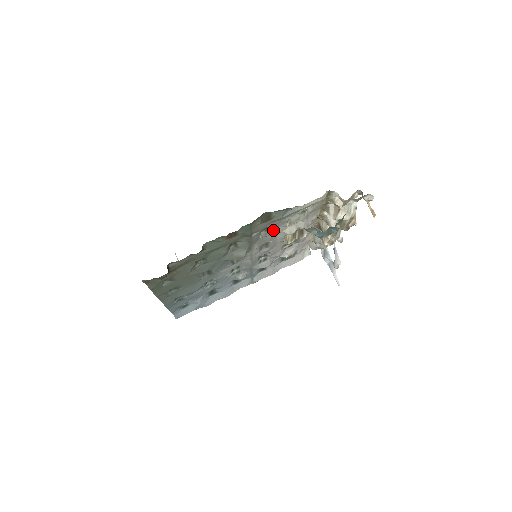
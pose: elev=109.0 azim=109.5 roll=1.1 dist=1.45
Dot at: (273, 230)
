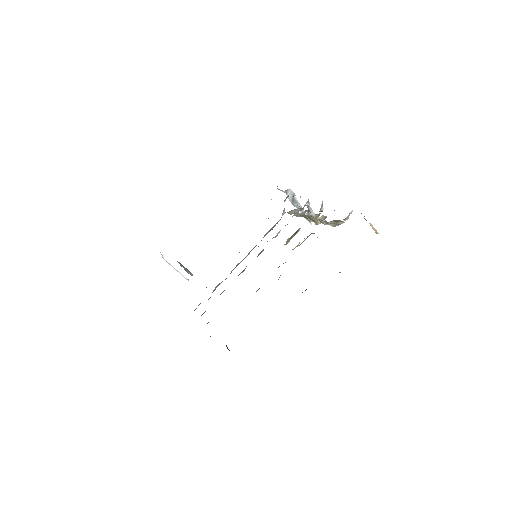
Dot at: occluded
